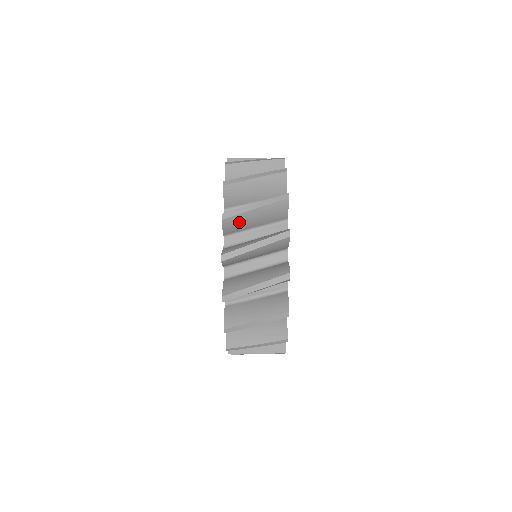
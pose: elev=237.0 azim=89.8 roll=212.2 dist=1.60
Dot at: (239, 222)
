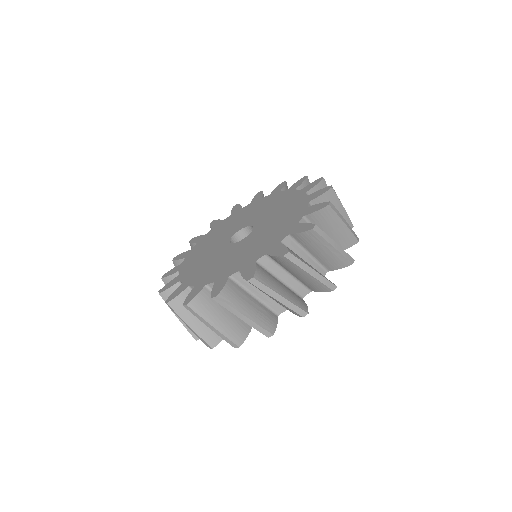
Dot at: occluded
